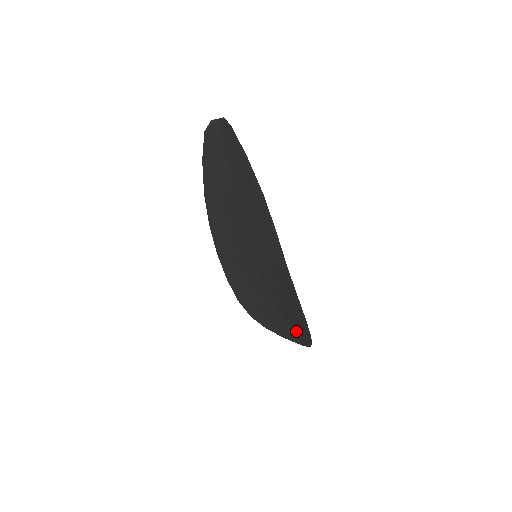
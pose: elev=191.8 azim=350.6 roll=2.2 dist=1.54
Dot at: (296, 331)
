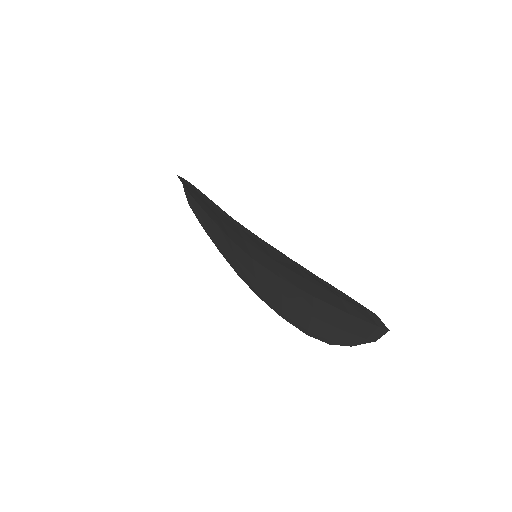
Dot at: (344, 305)
